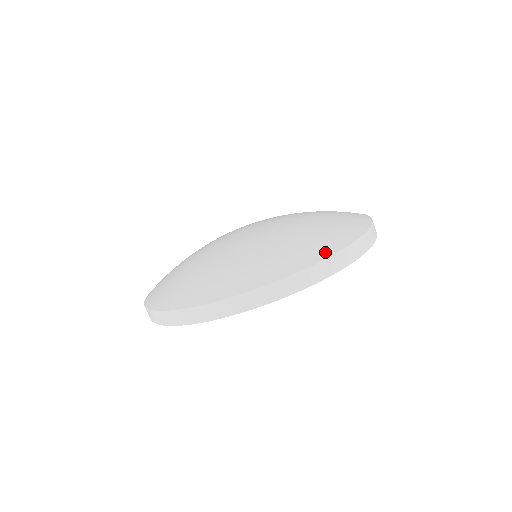
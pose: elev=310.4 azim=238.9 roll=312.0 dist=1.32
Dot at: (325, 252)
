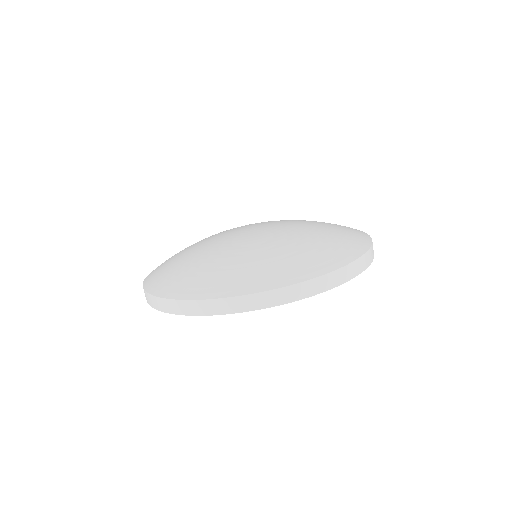
Dot at: (284, 280)
